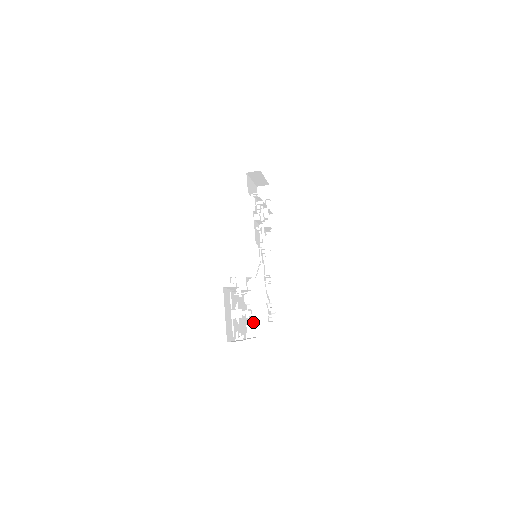
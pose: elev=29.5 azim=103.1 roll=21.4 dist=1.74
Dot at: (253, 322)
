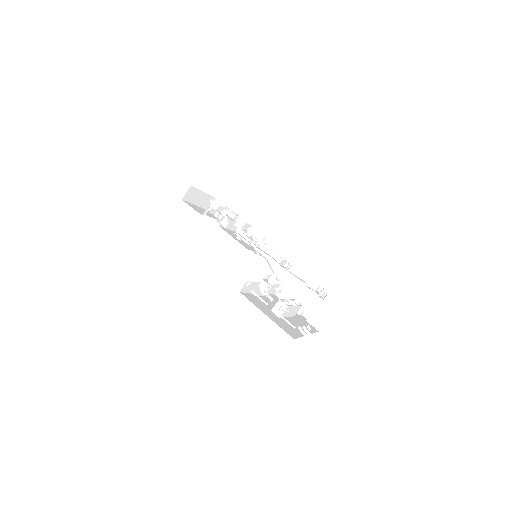
Dot at: (309, 312)
